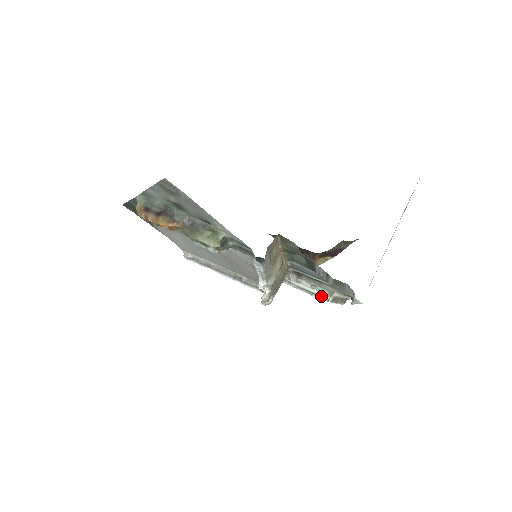
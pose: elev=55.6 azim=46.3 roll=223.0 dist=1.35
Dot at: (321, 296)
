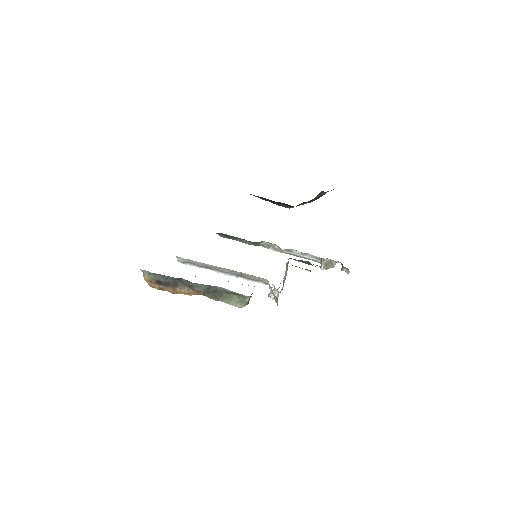
Dot at: (311, 259)
